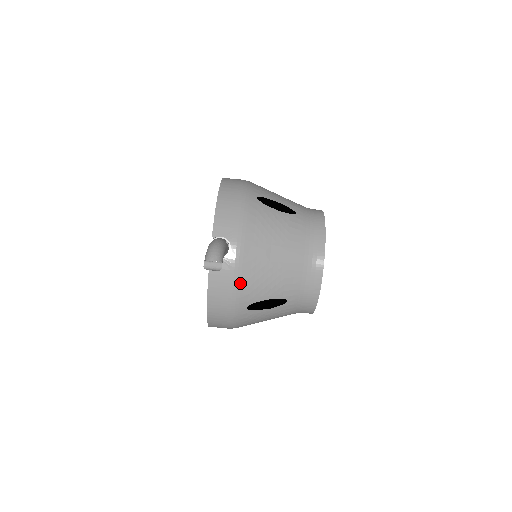
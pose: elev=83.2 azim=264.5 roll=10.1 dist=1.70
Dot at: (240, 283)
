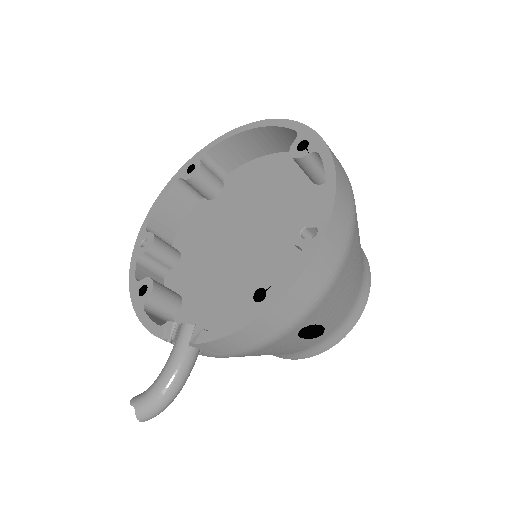
Dot at: occluded
